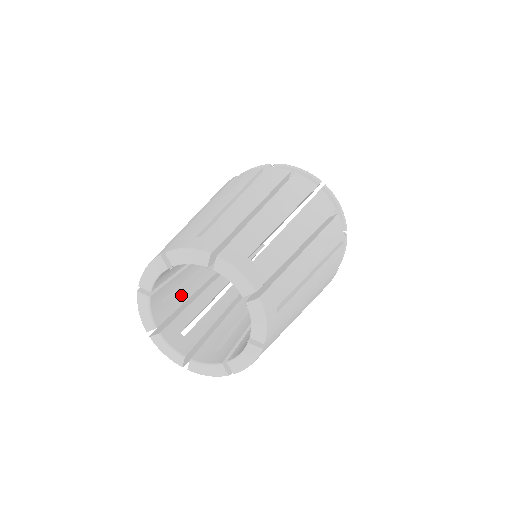
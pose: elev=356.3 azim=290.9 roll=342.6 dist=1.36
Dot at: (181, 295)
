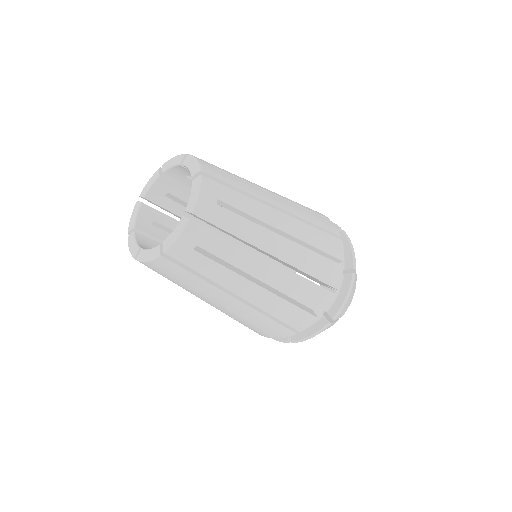
Dot at: occluded
